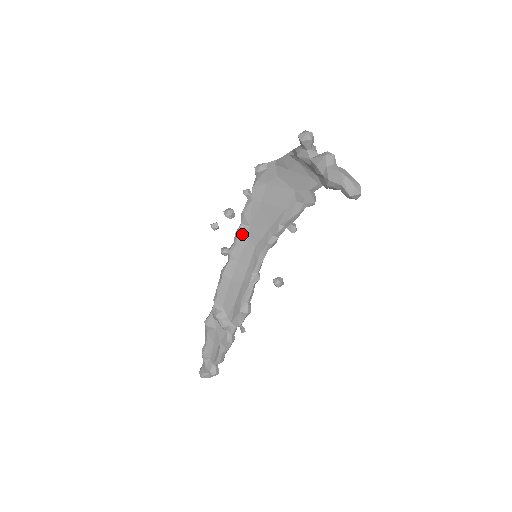
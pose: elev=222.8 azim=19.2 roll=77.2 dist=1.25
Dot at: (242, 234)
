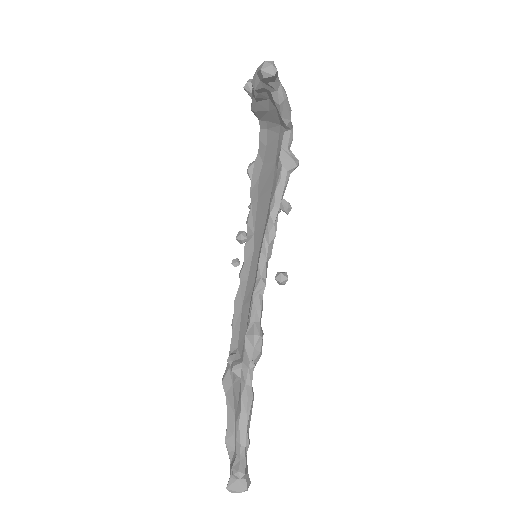
Dot at: (248, 246)
